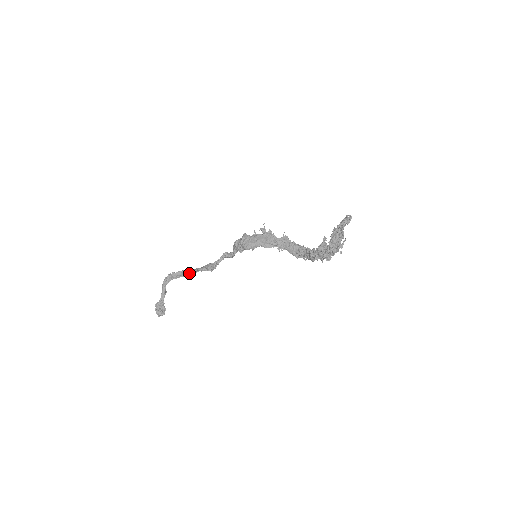
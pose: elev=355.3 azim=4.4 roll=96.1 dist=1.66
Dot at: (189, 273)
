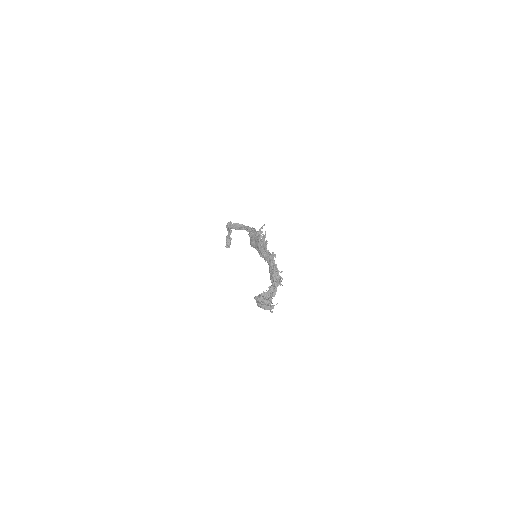
Dot at: (240, 229)
